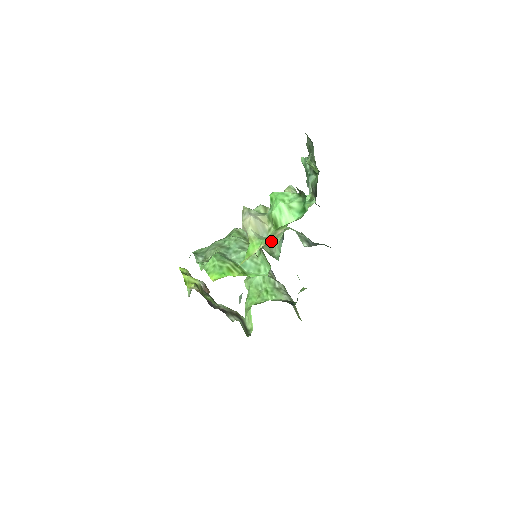
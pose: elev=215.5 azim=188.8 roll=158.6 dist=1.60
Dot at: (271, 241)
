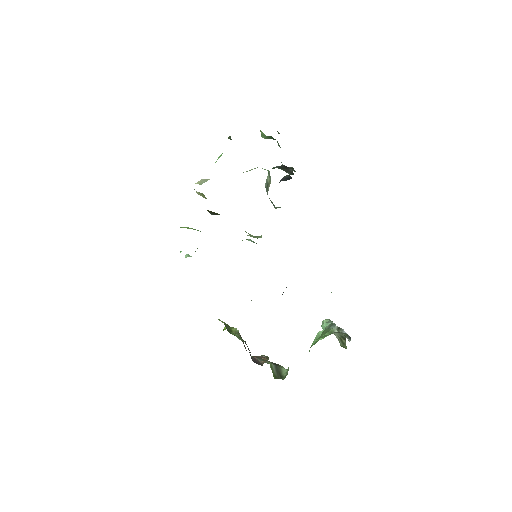
Dot at: occluded
